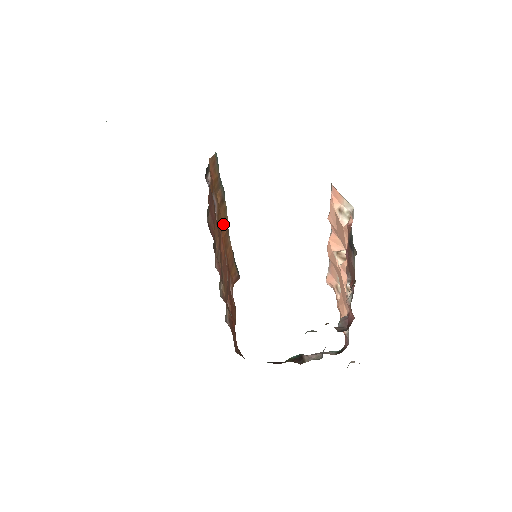
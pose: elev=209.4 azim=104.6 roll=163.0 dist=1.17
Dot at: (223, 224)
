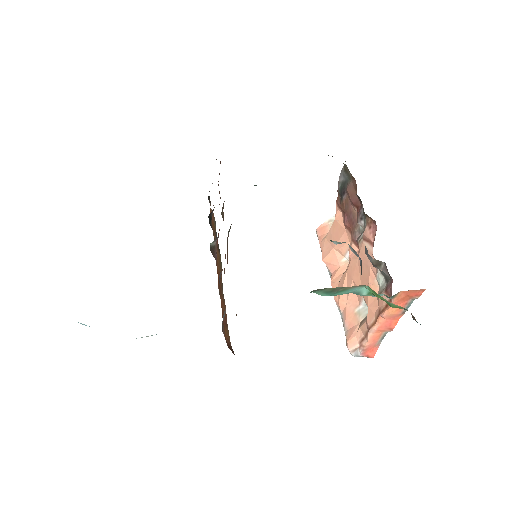
Dot at: (218, 267)
